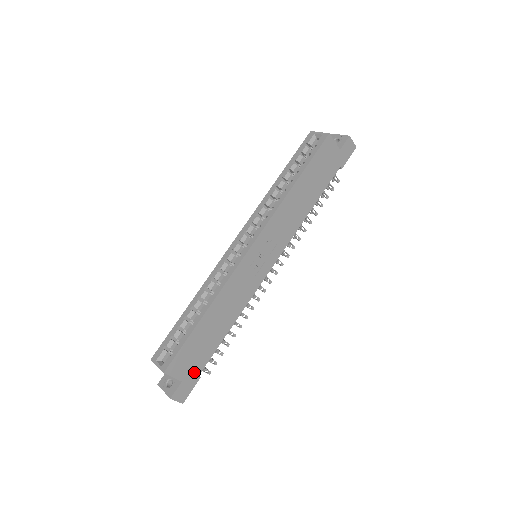
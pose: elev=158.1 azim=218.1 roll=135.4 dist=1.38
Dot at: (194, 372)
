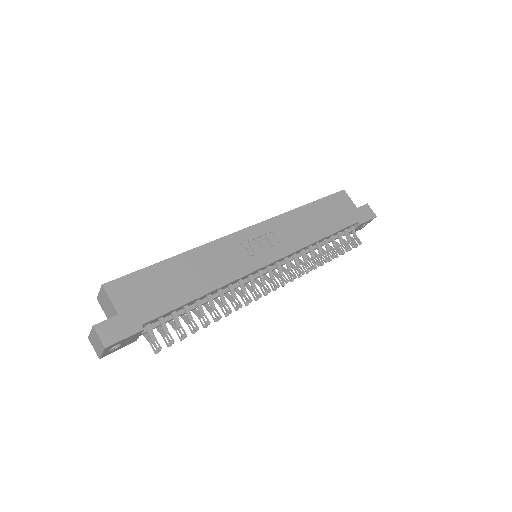
Dot at: (139, 315)
